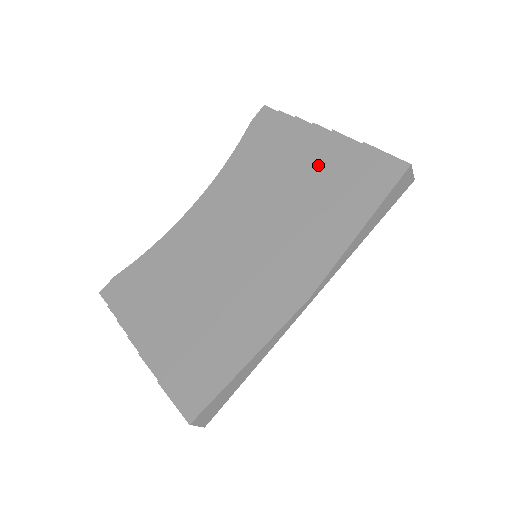
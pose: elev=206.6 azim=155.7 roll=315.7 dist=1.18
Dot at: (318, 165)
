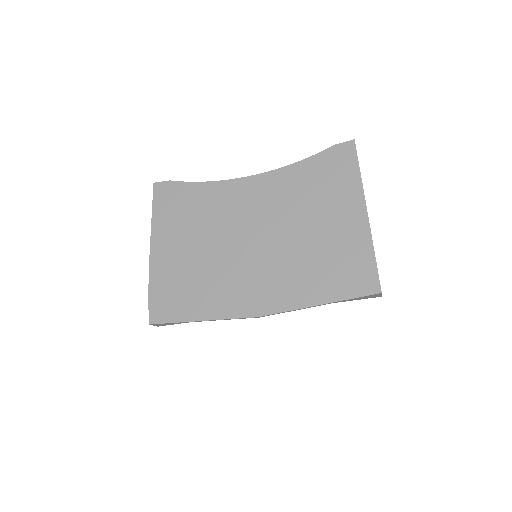
Dot at: (337, 234)
